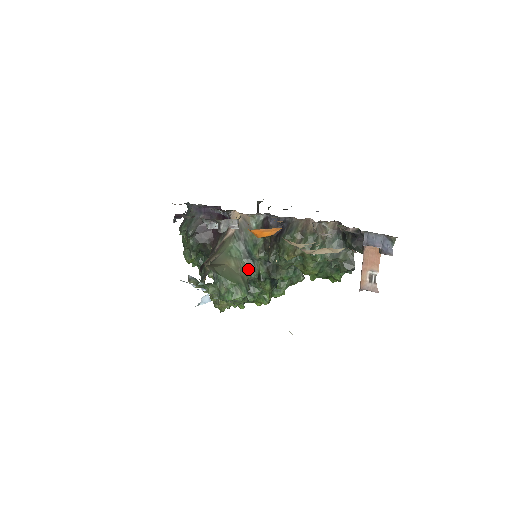
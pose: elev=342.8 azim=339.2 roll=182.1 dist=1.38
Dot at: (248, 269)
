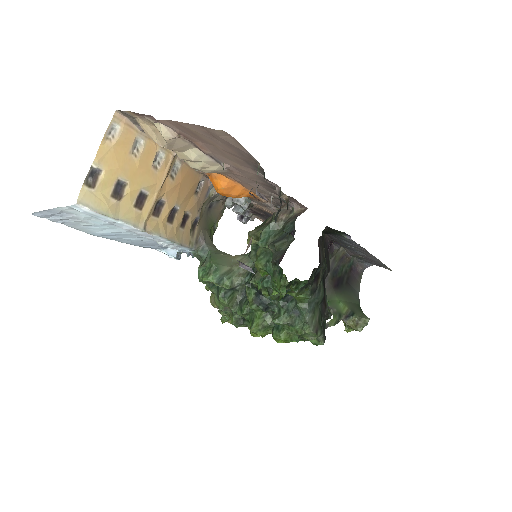
Dot at: (248, 272)
